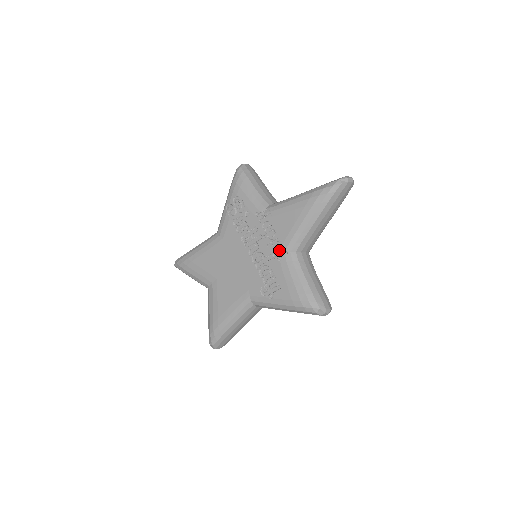
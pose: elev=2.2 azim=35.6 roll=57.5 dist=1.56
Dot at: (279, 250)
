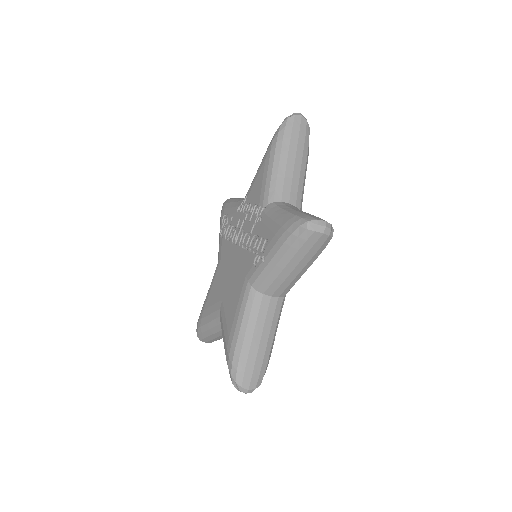
Dot at: (258, 213)
